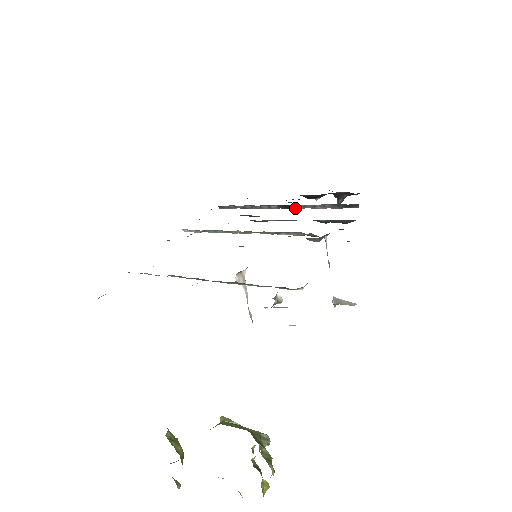
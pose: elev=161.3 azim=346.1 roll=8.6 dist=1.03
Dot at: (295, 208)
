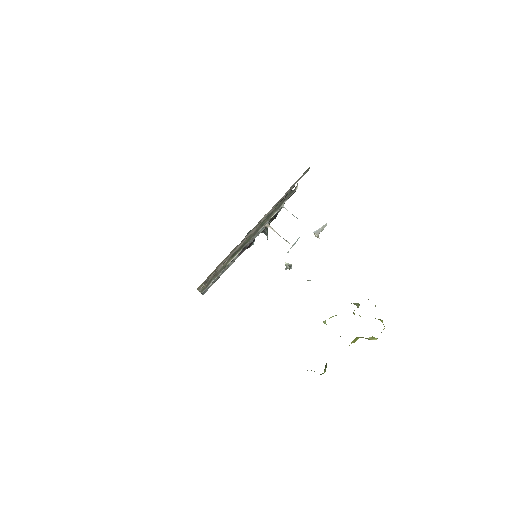
Dot at: occluded
